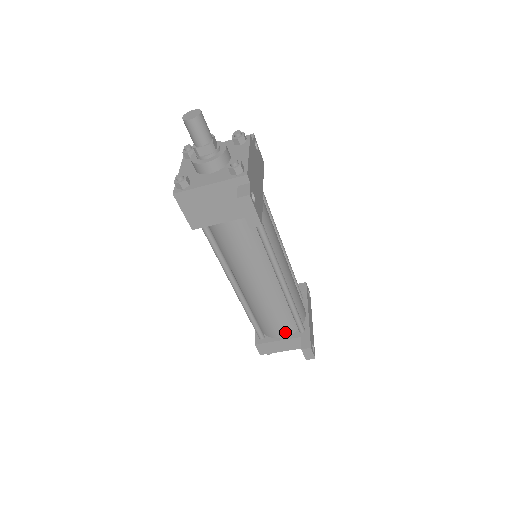
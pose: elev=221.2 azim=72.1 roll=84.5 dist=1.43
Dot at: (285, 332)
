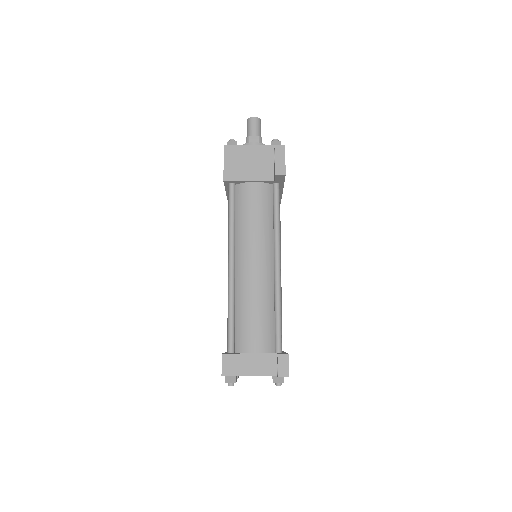
Dot at: (261, 345)
